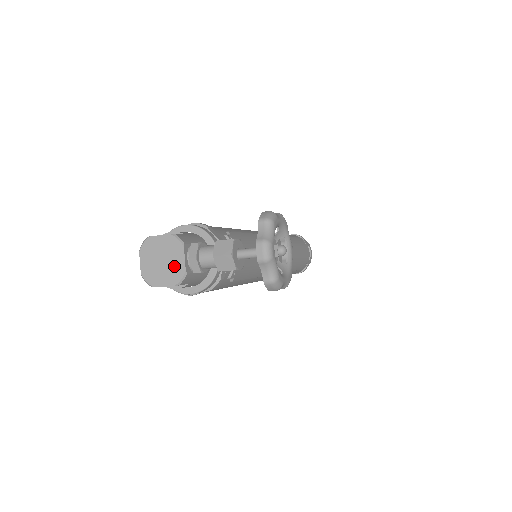
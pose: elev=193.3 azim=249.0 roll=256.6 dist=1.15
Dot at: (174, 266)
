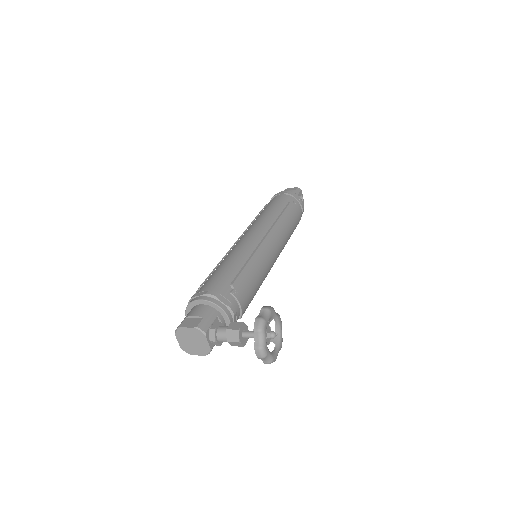
Dot at: (202, 345)
